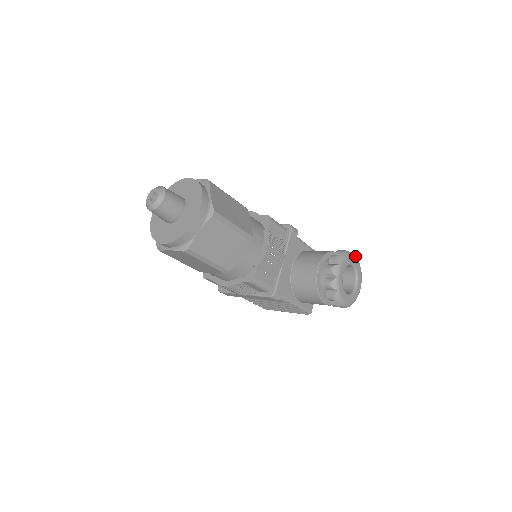
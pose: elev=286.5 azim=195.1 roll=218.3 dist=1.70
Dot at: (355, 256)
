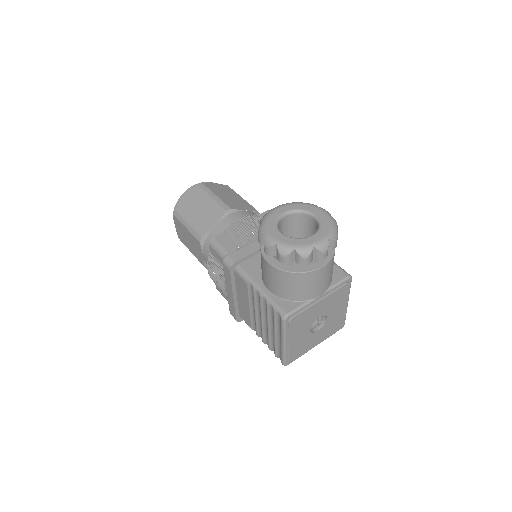
Dot at: (326, 211)
